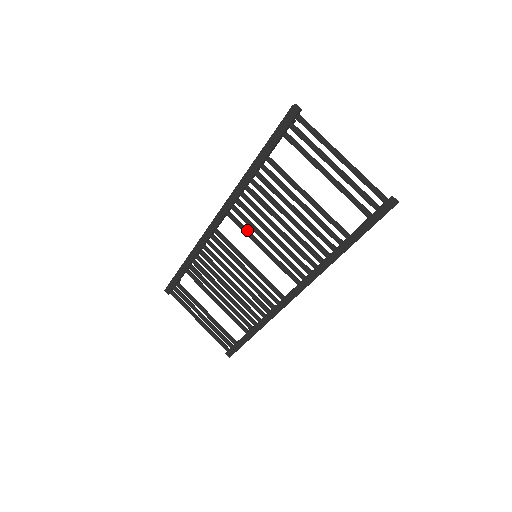
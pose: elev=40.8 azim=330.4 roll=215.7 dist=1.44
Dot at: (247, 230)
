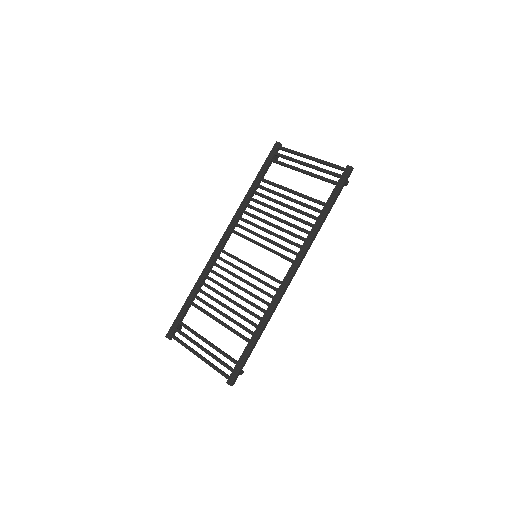
Dot at: (248, 237)
